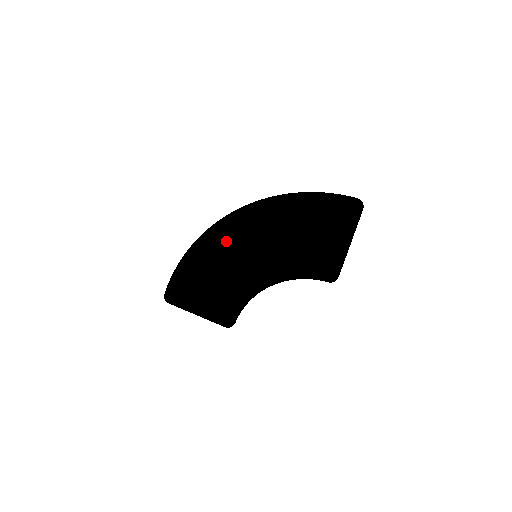
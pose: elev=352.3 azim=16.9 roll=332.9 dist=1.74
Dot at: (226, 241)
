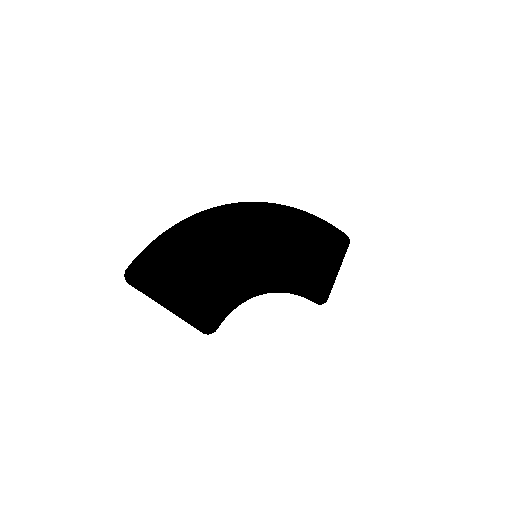
Dot at: (231, 228)
